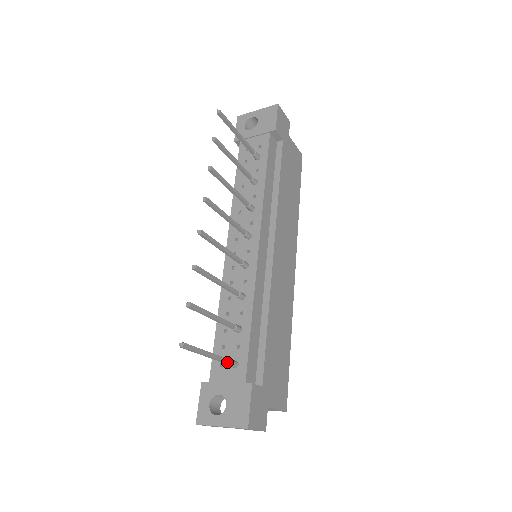
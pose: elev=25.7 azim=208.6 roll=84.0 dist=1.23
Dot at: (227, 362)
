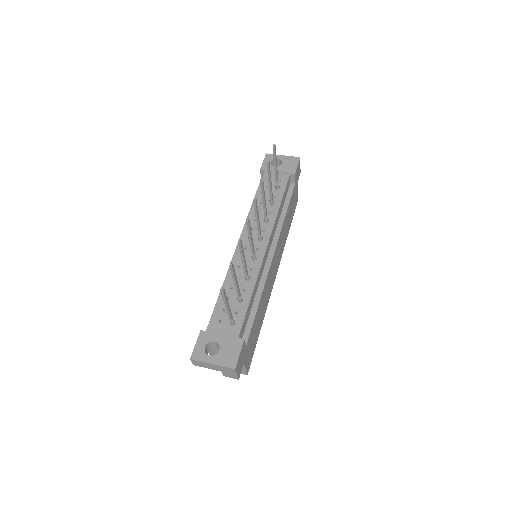
Dot at: (232, 318)
